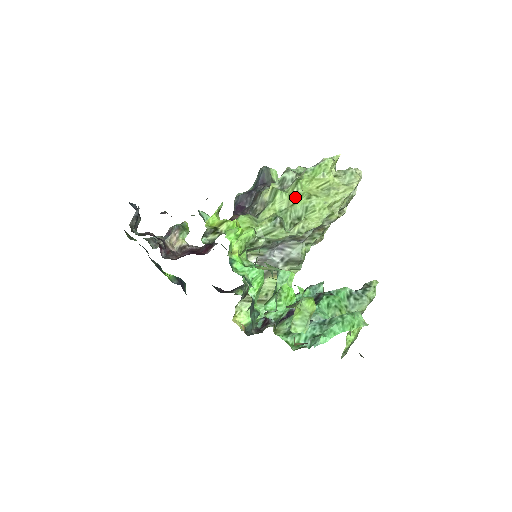
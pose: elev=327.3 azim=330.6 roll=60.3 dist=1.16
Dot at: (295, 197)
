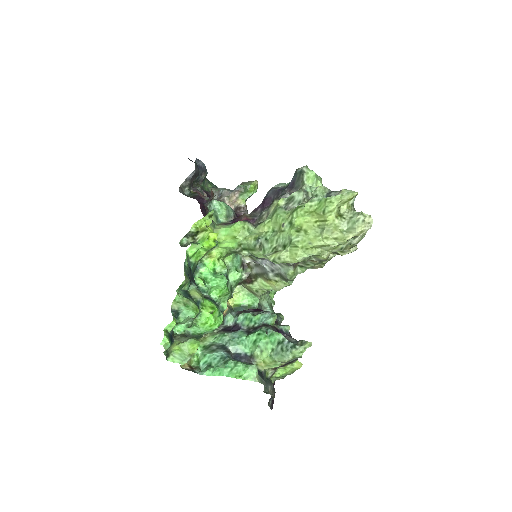
Dot at: (288, 224)
